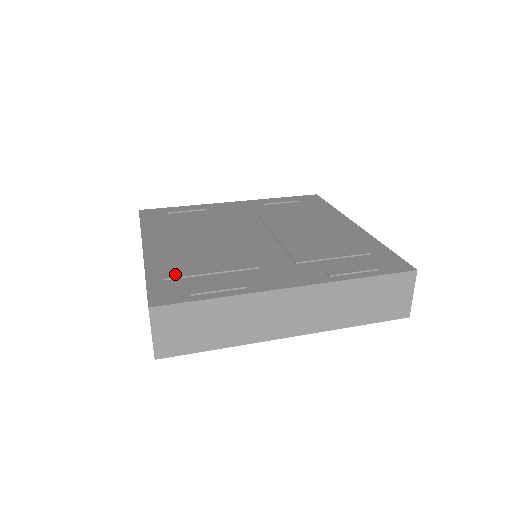
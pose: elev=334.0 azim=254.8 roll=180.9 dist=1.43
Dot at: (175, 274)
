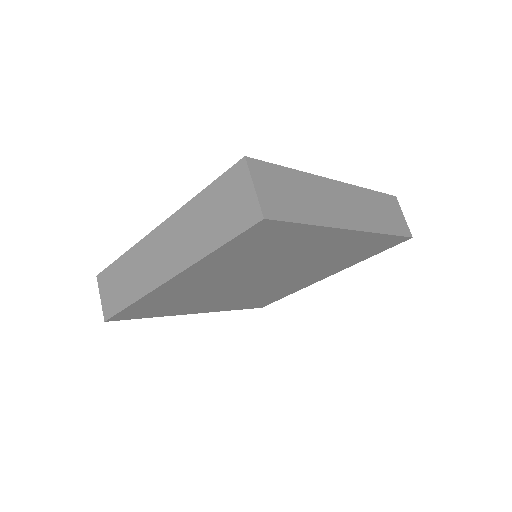
Dot at: occluded
